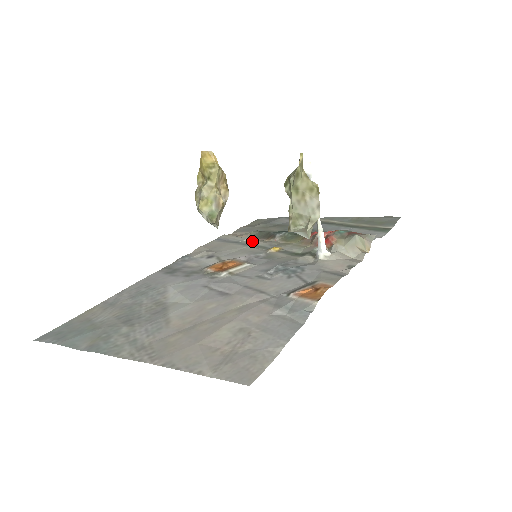
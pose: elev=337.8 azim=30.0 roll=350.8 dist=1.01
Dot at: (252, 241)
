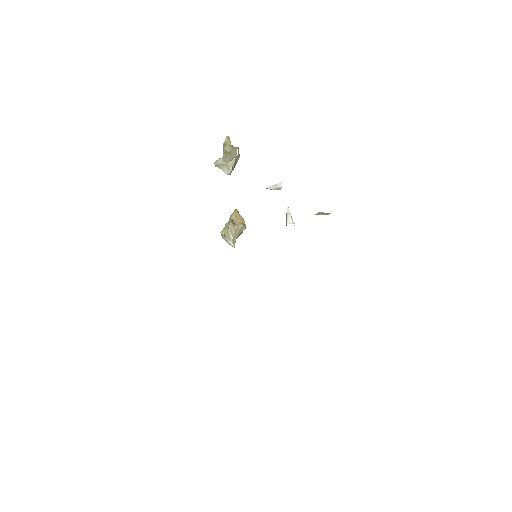
Dot at: occluded
